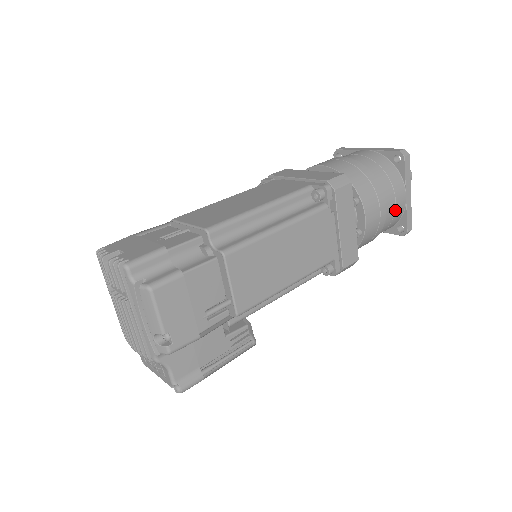
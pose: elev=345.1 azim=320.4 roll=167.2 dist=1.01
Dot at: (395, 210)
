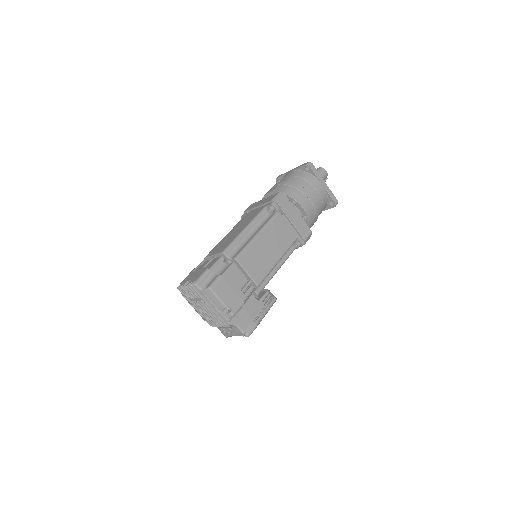
Dot at: (320, 196)
